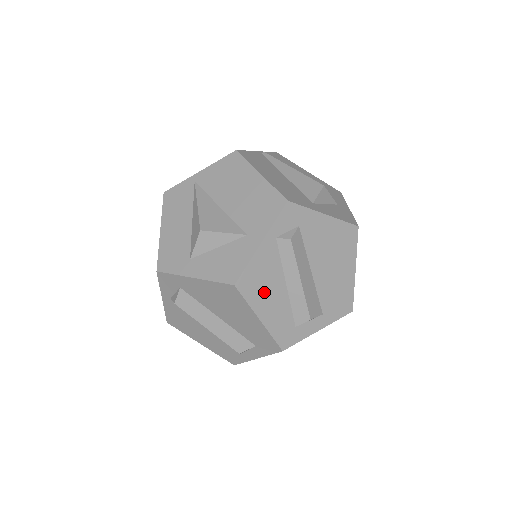
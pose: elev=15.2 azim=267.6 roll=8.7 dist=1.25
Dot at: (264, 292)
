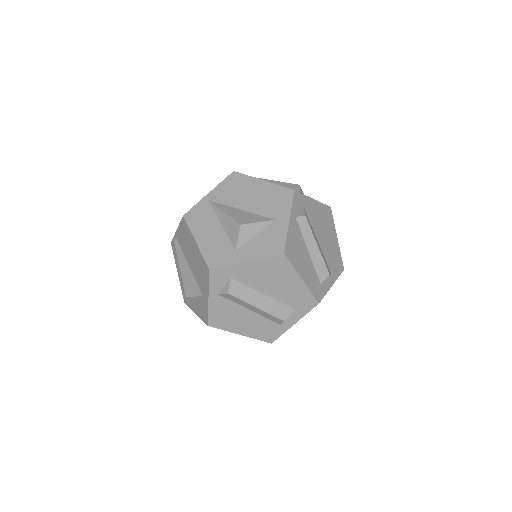
Dot at: (299, 258)
